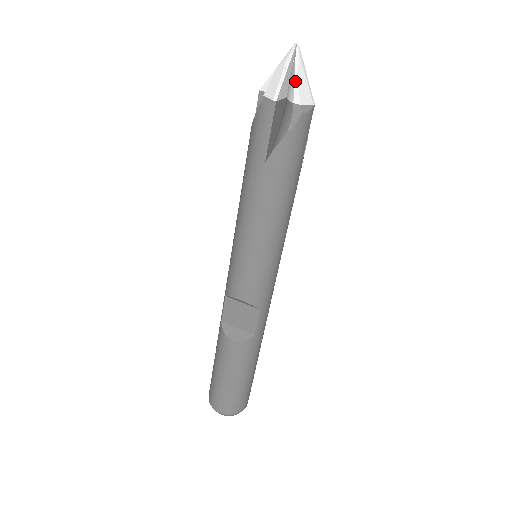
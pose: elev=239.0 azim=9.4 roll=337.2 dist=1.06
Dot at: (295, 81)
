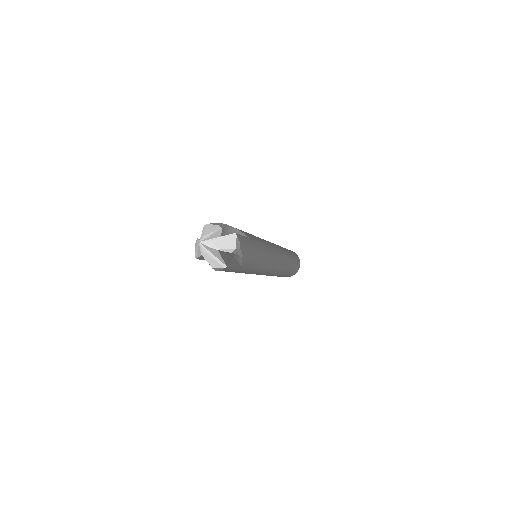
Dot at: (204, 258)
